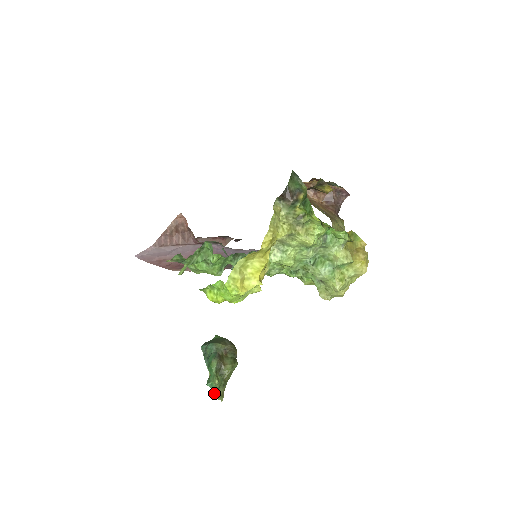
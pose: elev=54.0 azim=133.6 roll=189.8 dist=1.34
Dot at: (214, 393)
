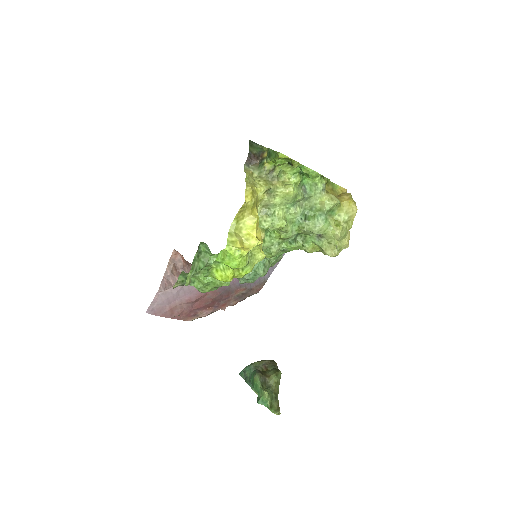
Dot at: occluded
